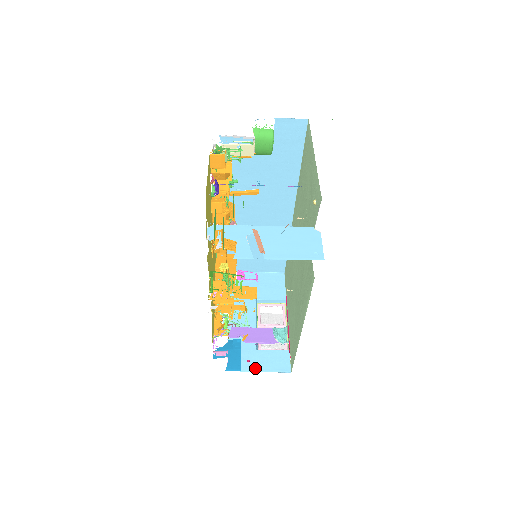
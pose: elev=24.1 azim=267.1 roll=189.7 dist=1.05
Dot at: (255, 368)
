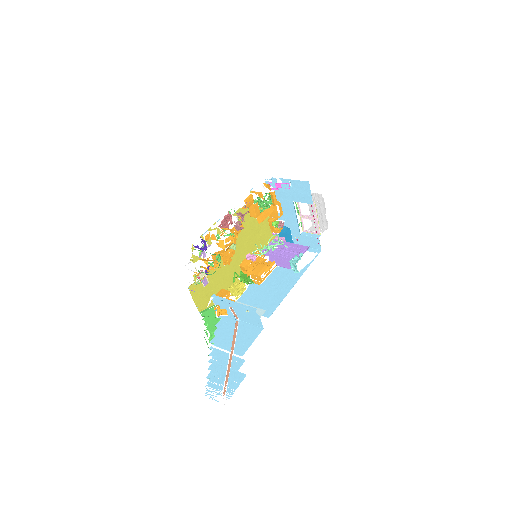
Dot at: (301, 244)
